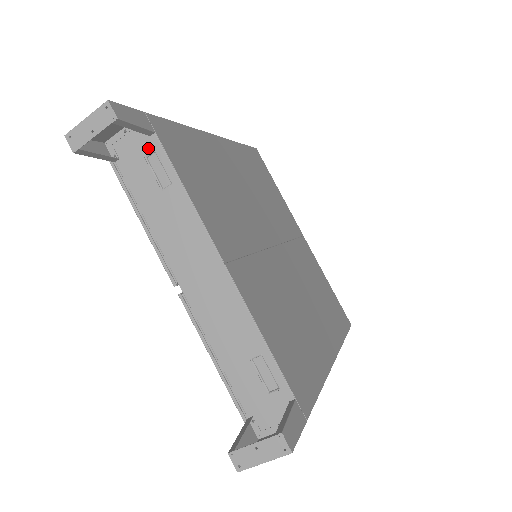
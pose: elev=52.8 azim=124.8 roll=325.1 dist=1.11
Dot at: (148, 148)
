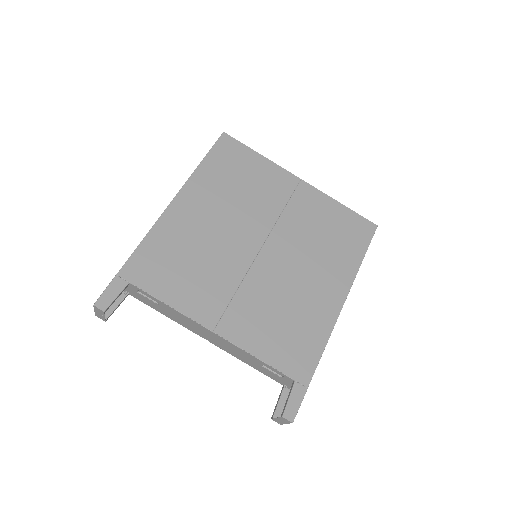
Dot at: (134, 289)
